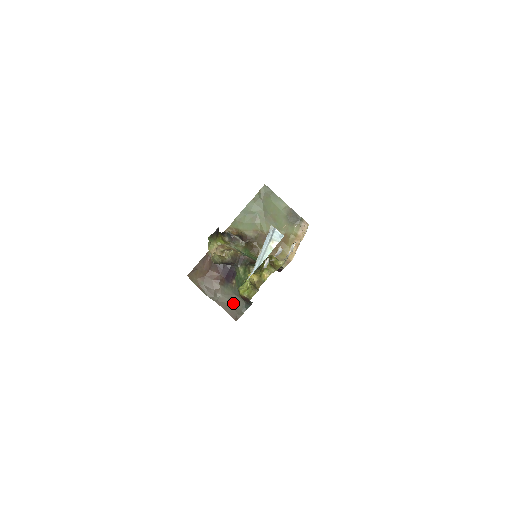
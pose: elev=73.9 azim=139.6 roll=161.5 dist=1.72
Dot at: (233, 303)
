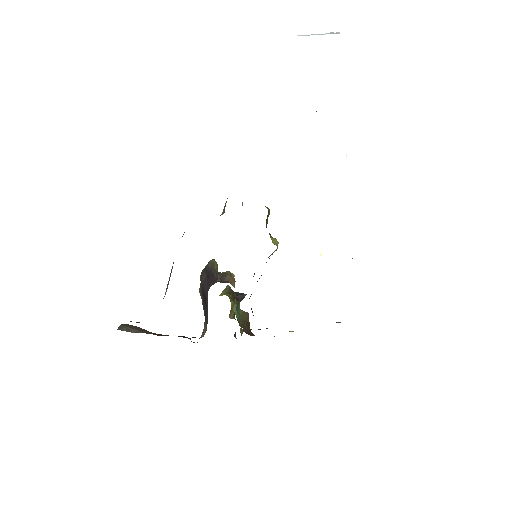
Dot at: occluded
